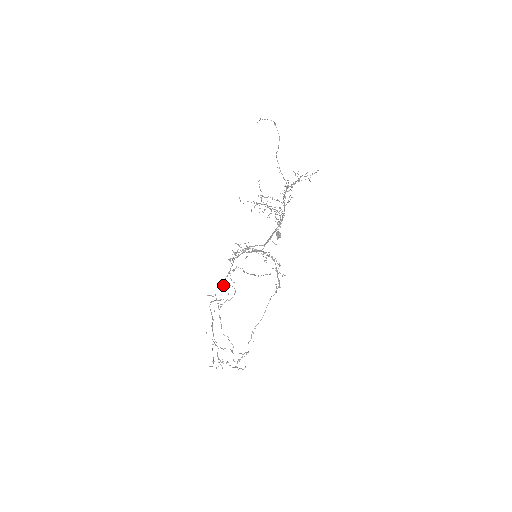
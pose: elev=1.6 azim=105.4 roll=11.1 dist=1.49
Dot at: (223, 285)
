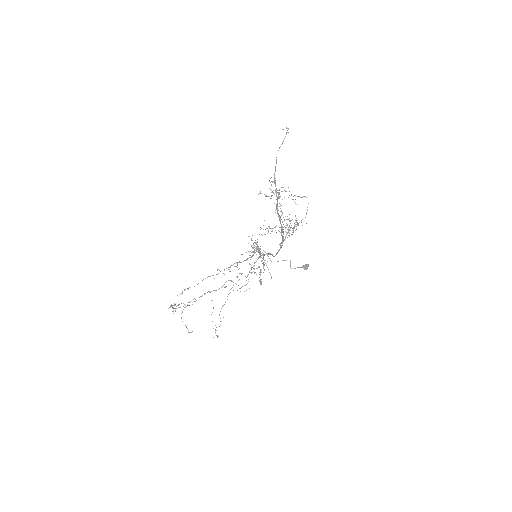
Dot at: occluded
